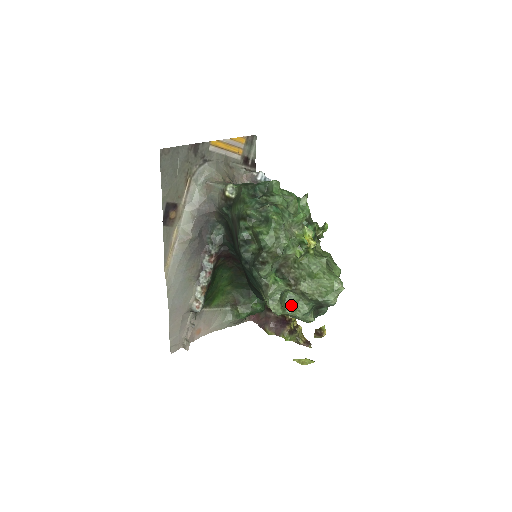
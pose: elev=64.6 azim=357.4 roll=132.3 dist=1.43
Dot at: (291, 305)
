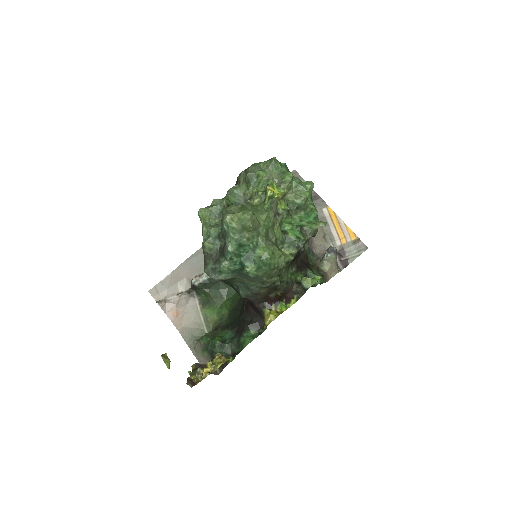
Dot at: occluded
